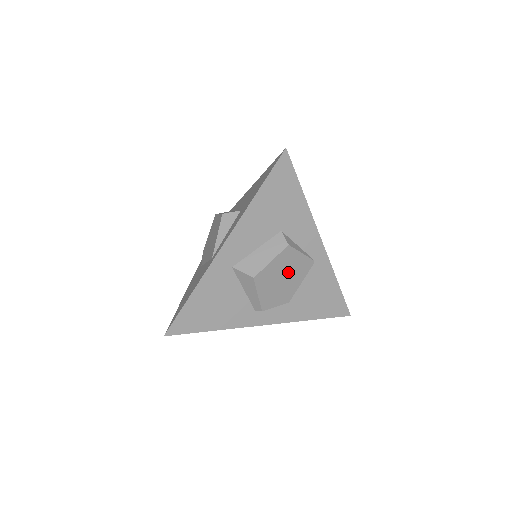
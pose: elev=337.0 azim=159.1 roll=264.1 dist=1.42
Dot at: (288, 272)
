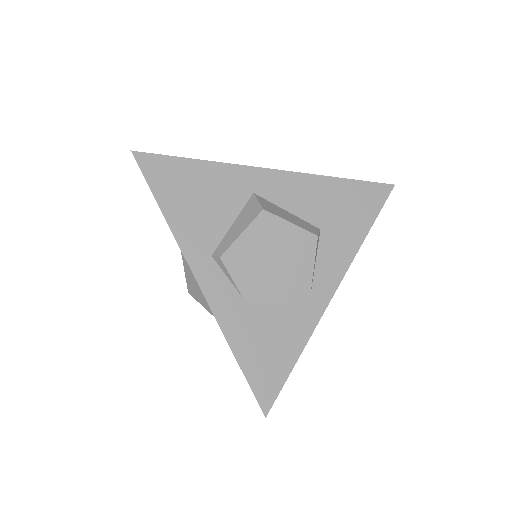
Dot at: (284, 263)
